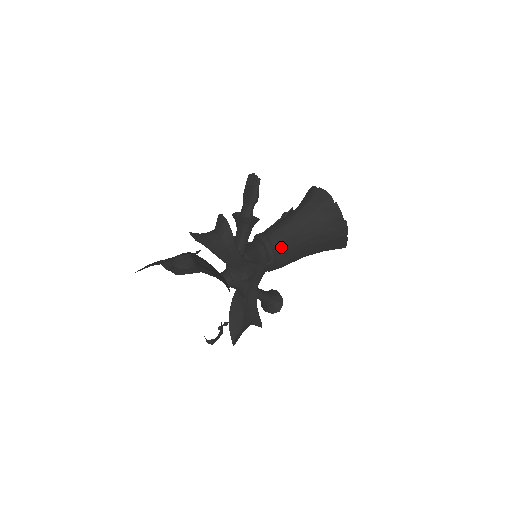
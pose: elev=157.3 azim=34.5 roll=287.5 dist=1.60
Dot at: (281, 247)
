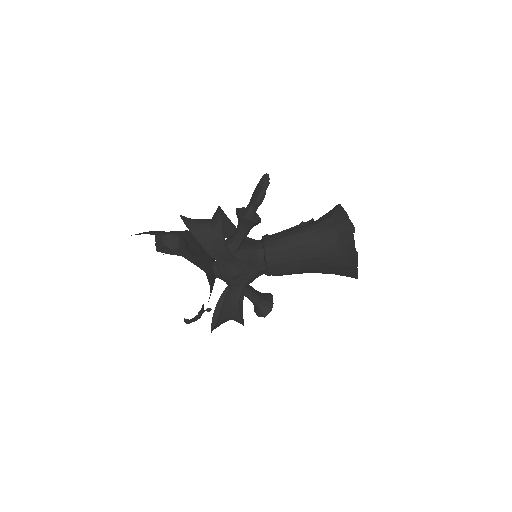
Dot at: (281, 256)
